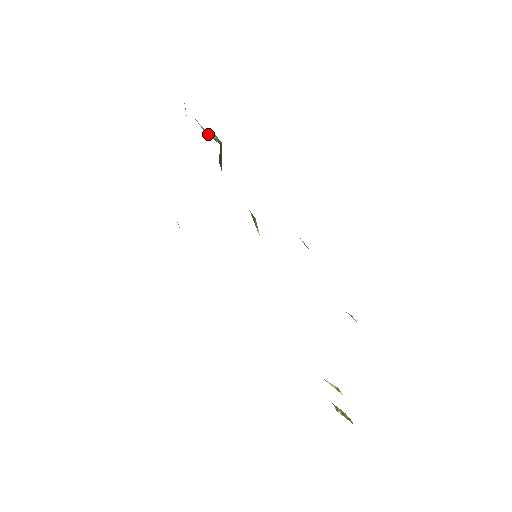
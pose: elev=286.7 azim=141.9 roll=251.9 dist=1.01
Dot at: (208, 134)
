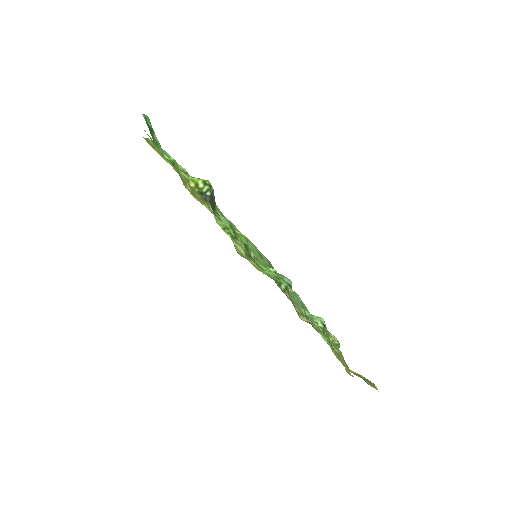
Dot at: (199, 190)
